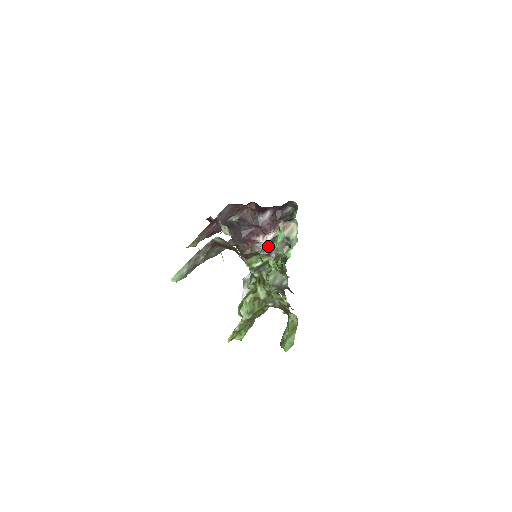
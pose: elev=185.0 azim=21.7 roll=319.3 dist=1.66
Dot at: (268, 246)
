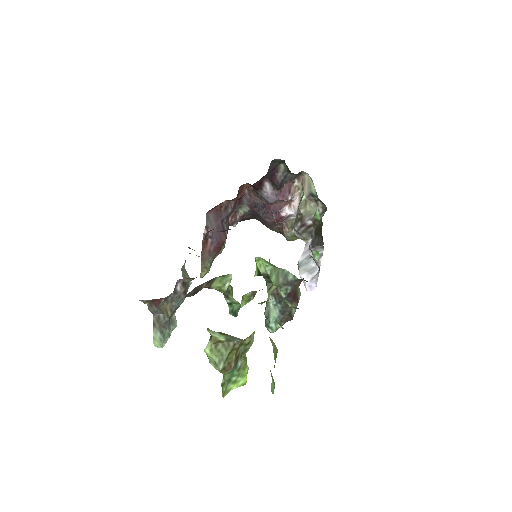
Dot at: (297, 216)
